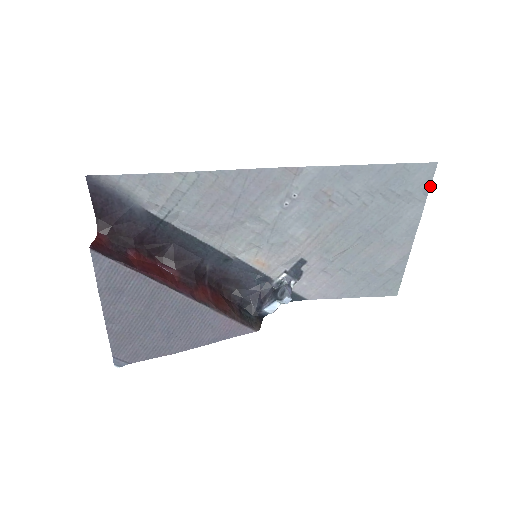
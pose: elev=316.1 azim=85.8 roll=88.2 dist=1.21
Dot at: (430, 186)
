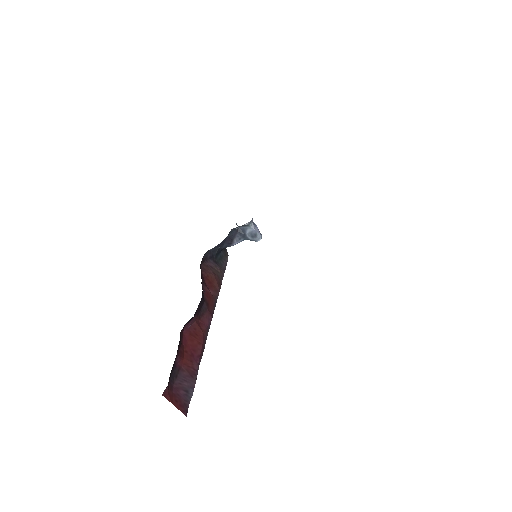
Dot at: occluded
